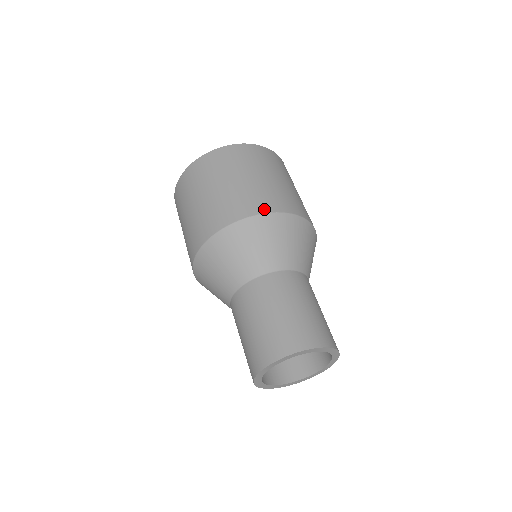
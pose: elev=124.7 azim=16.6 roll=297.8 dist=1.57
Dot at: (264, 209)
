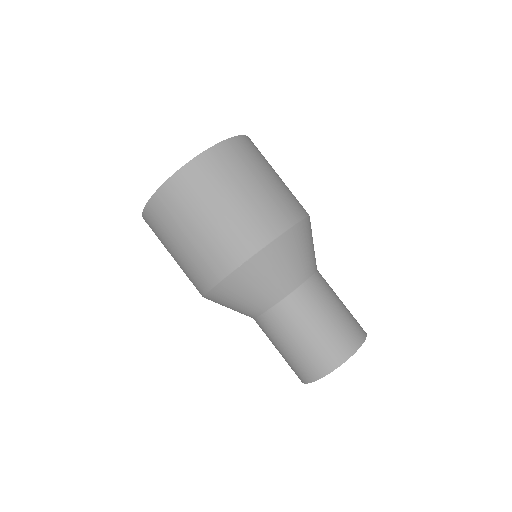
Dot at: (304, 212)
